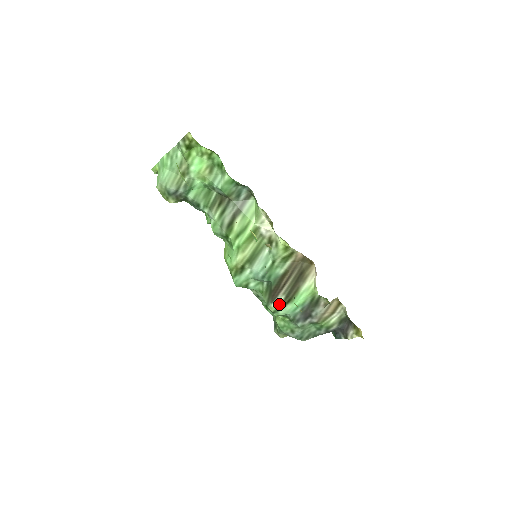
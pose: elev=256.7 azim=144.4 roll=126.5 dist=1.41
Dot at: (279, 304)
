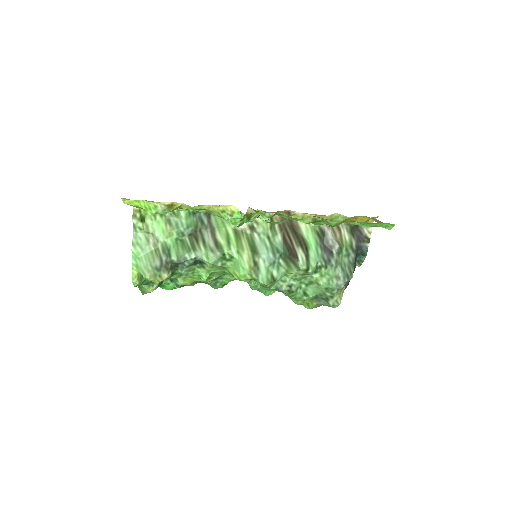
Dot at: (304, 257)
